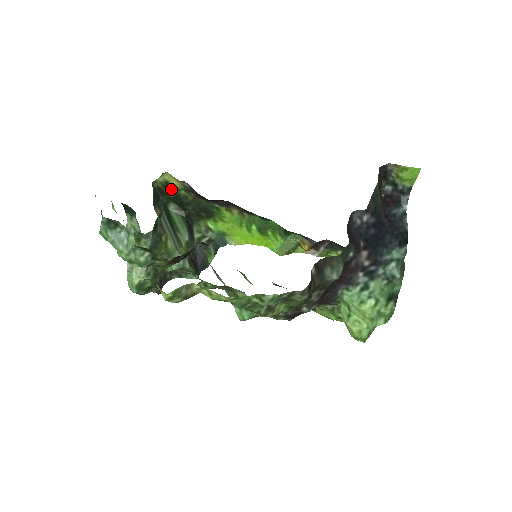
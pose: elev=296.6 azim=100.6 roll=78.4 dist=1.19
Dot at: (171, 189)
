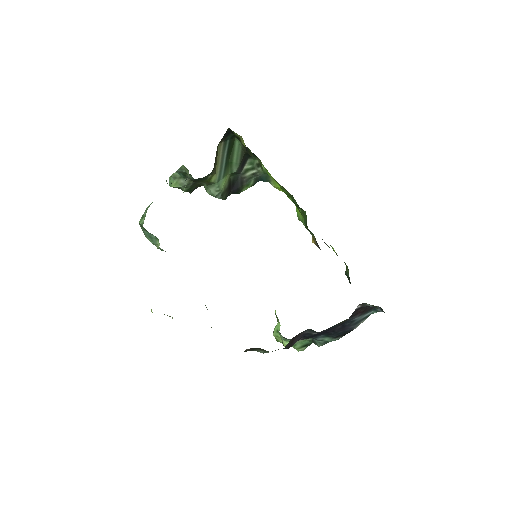
Dot at: (241, 142)
